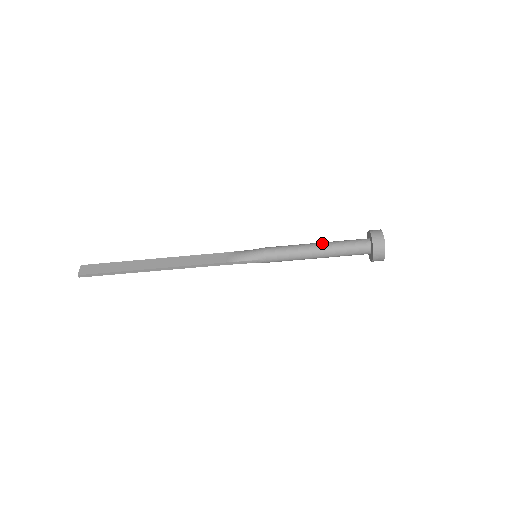
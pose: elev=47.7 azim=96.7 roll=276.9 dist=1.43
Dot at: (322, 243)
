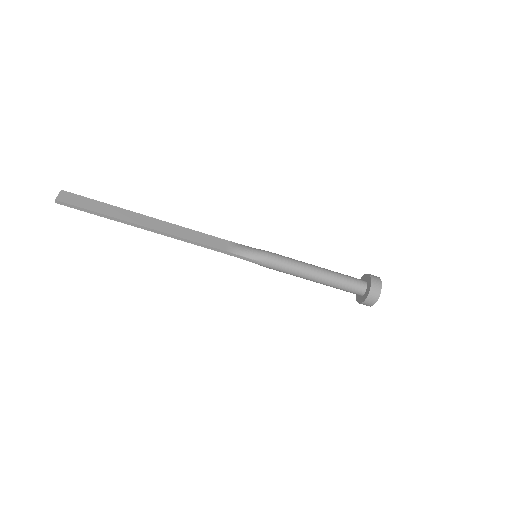
Dot at: (324, 269)
